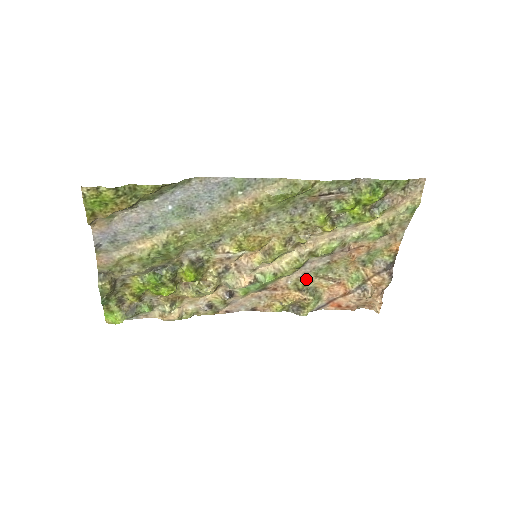
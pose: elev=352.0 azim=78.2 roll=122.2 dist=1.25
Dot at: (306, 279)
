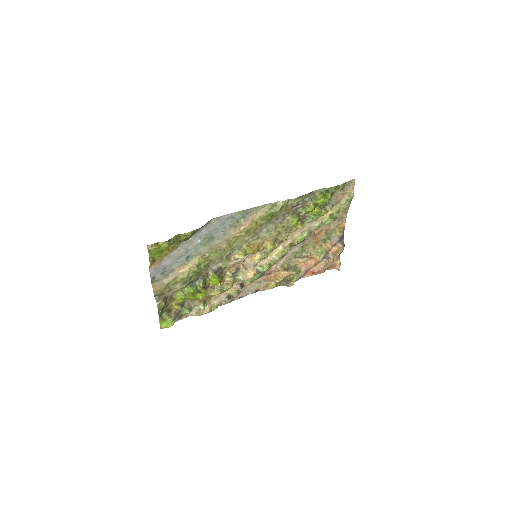
Dot at: (289, 261)
